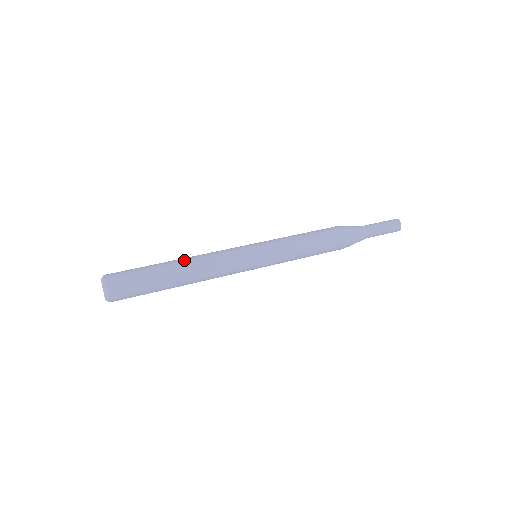
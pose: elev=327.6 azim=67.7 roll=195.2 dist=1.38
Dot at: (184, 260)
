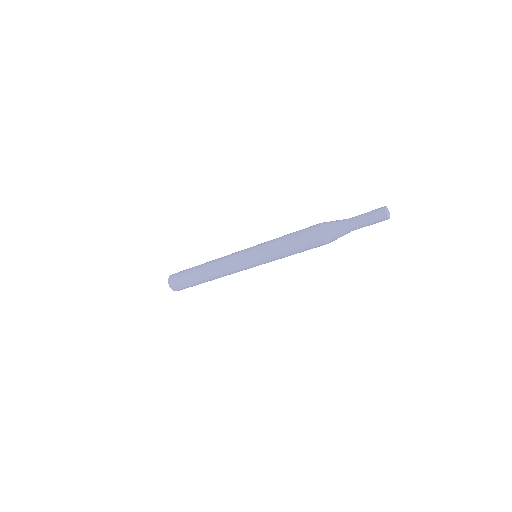
Dot at: occluded
